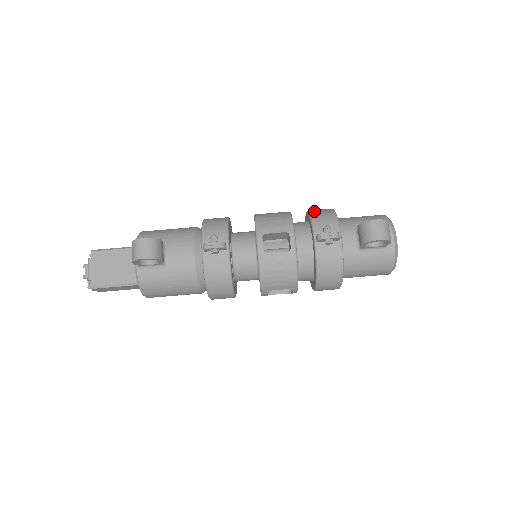
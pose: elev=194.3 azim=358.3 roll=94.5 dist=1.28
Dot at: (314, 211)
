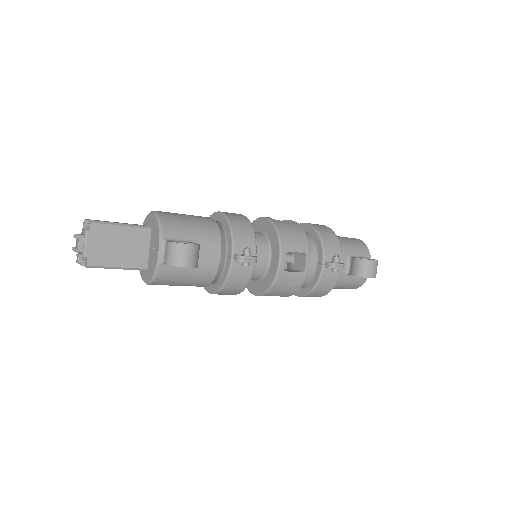
Dot at: (321, 231)
